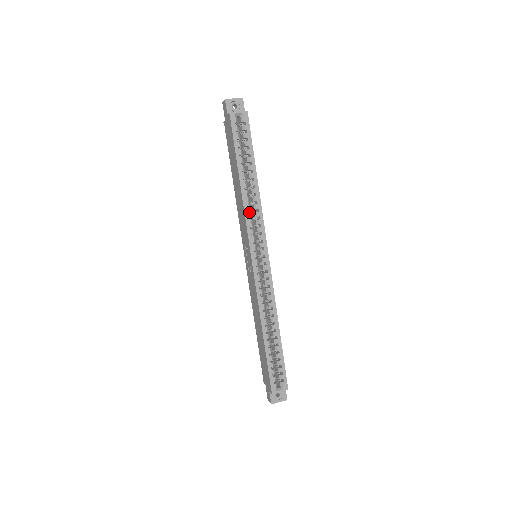
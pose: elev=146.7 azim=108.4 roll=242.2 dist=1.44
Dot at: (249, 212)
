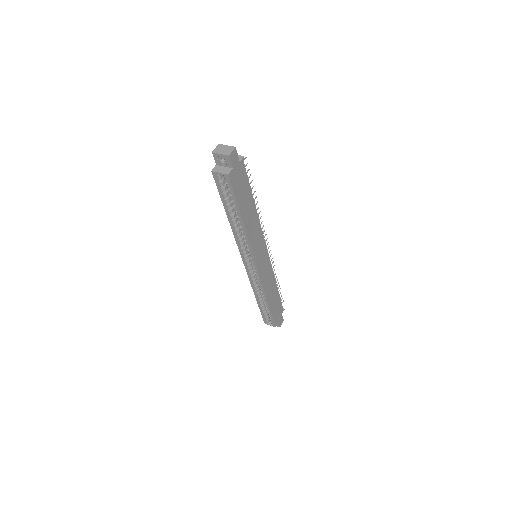
Dot at: (241, 237)
